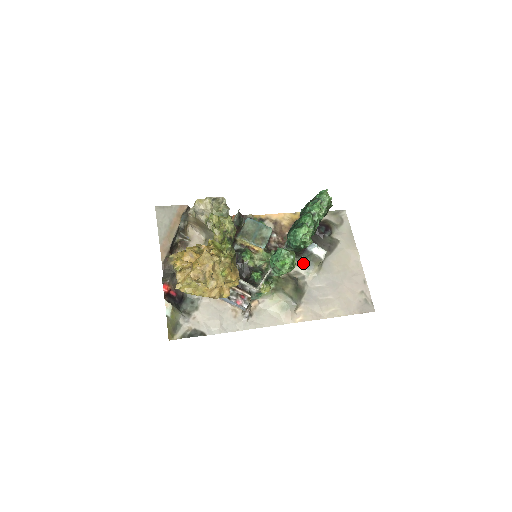
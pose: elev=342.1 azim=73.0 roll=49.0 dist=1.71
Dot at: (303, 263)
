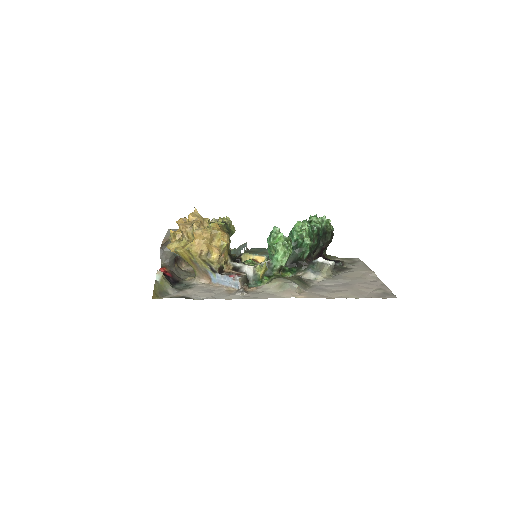
Dot at: (309, 270)
